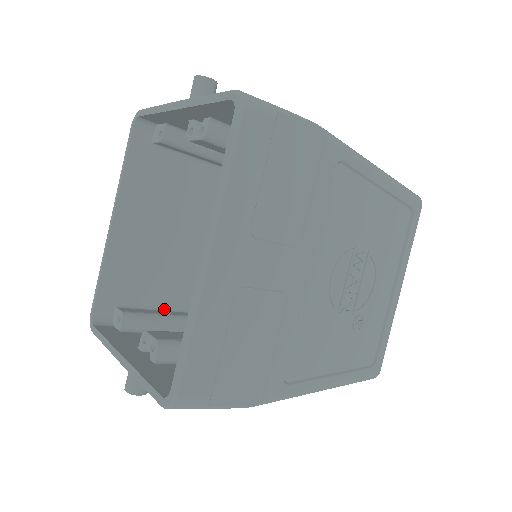
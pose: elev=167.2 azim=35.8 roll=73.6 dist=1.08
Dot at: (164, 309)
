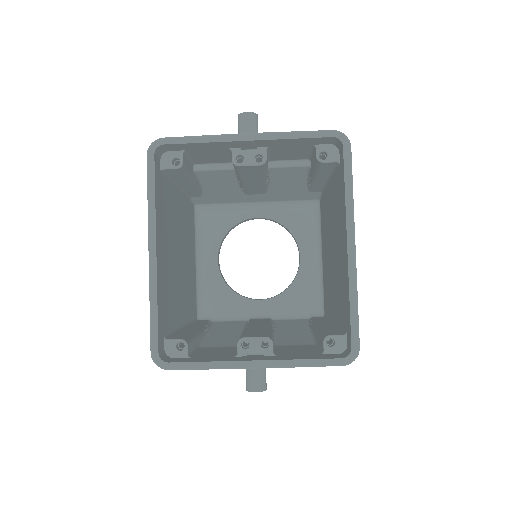
Dot at: (177, 331)
